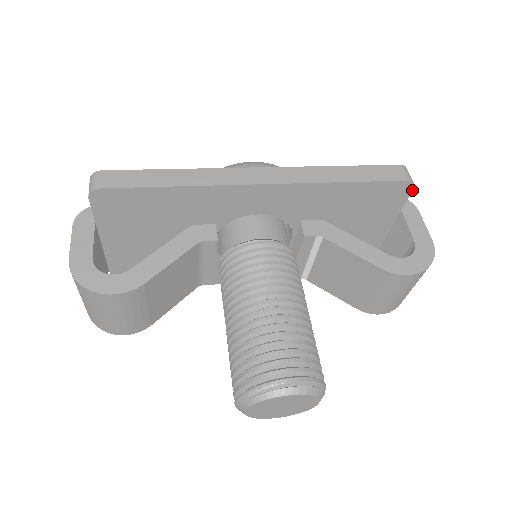
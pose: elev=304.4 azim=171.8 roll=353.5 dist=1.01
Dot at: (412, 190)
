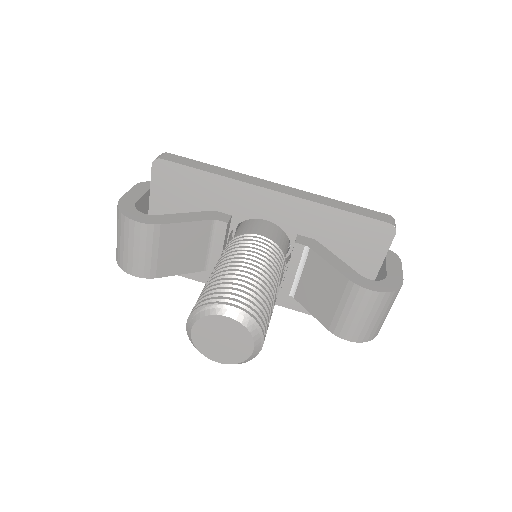
Dot at: (394, 235)
